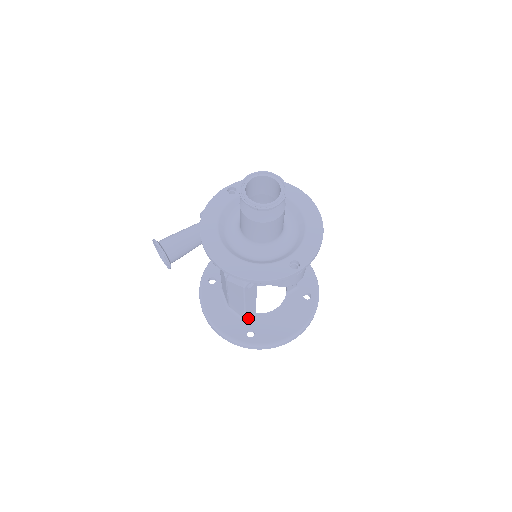
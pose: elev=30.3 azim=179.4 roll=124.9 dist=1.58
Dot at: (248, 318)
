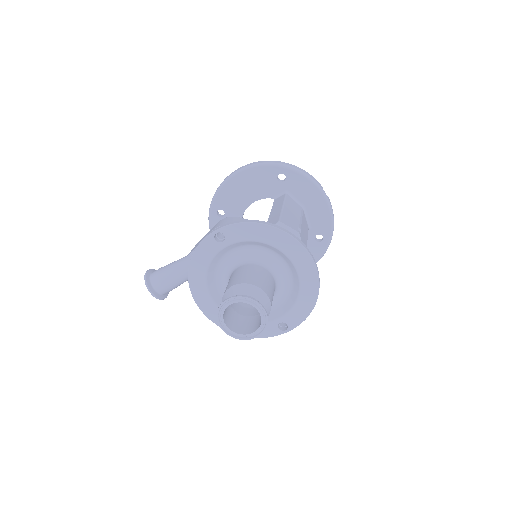
Dot at: occluded
